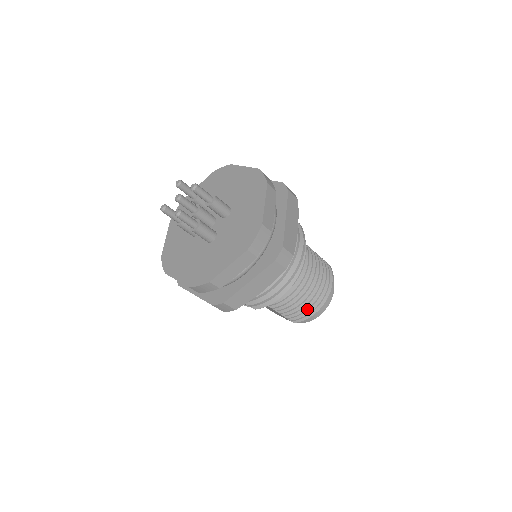
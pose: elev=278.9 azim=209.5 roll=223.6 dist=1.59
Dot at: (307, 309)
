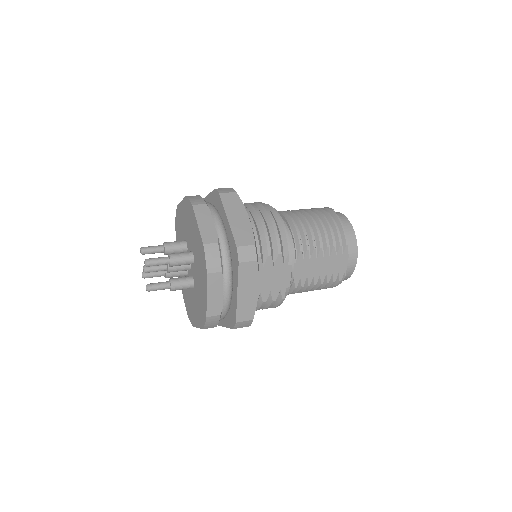
Dot at: (327, 223)
